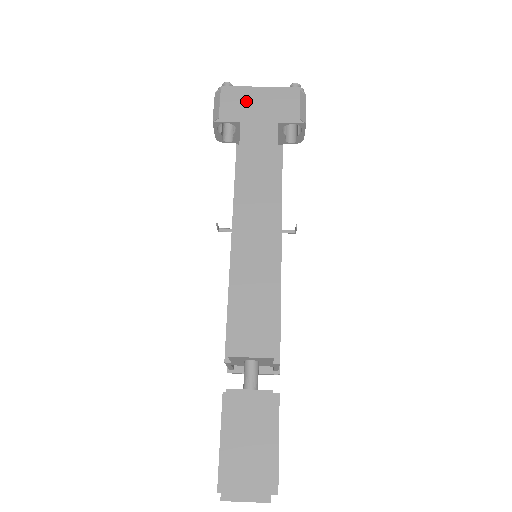
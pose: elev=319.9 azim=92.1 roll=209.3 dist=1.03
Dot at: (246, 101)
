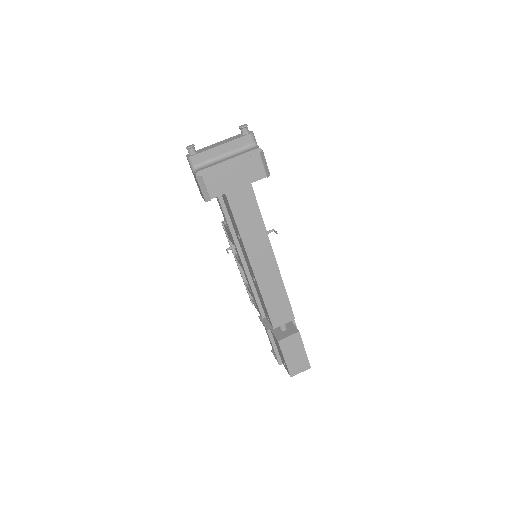
Dot at: (222, 174)
